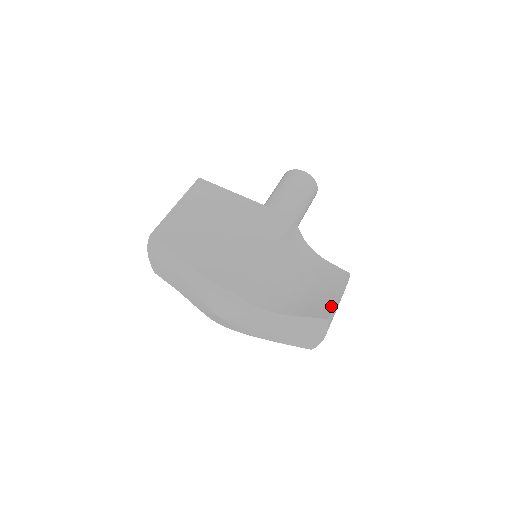
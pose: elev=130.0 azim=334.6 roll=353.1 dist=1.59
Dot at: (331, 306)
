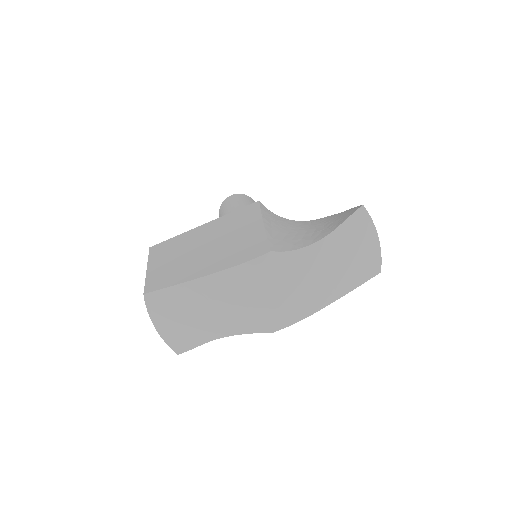
Dot at: (354, 208)
